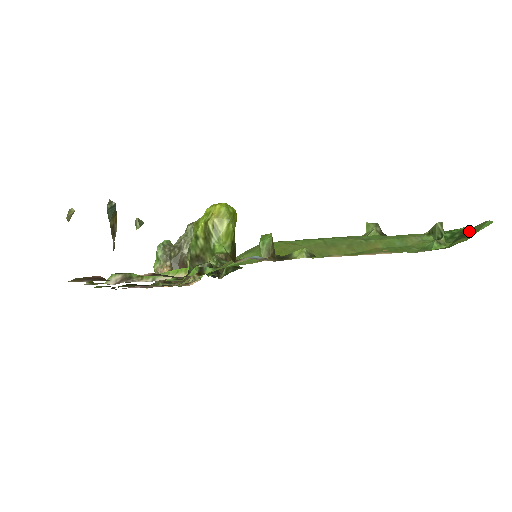
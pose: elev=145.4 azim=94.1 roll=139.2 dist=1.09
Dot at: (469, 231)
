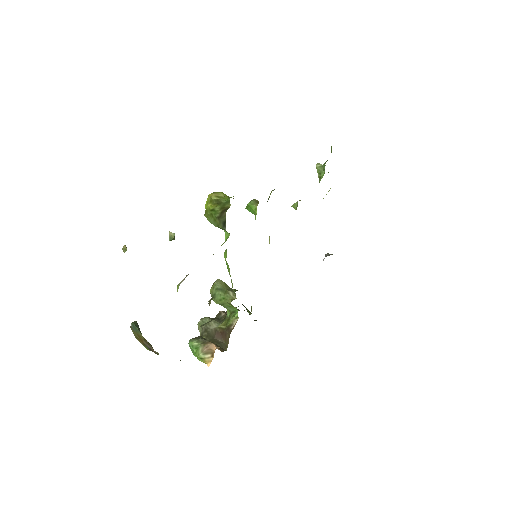
Dot at: occluded
